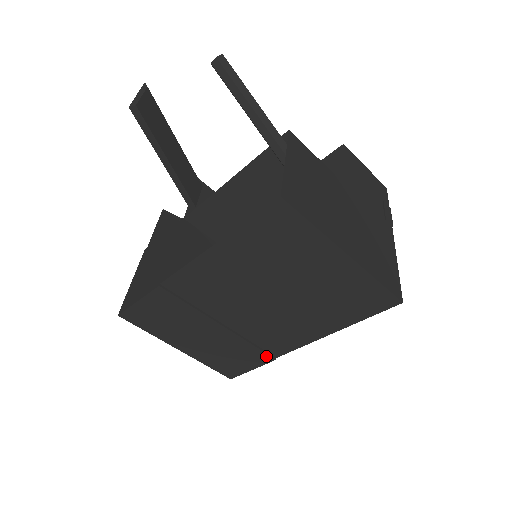
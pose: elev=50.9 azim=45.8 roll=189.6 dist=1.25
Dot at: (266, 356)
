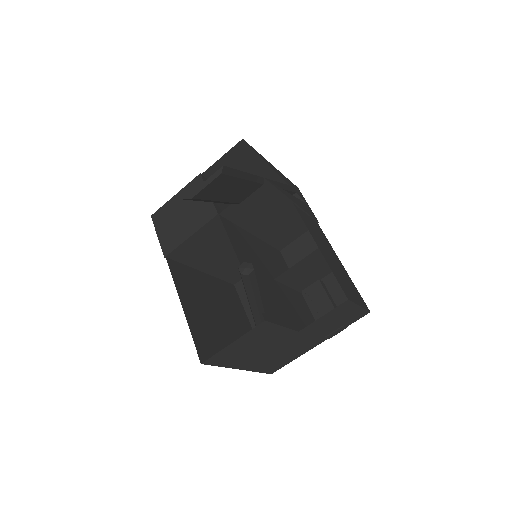
Dot at: occluded
